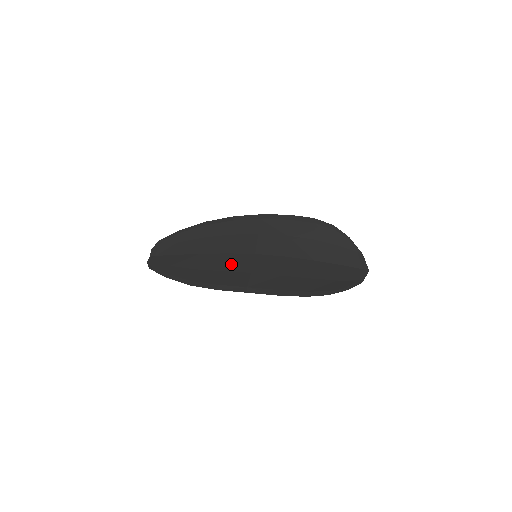
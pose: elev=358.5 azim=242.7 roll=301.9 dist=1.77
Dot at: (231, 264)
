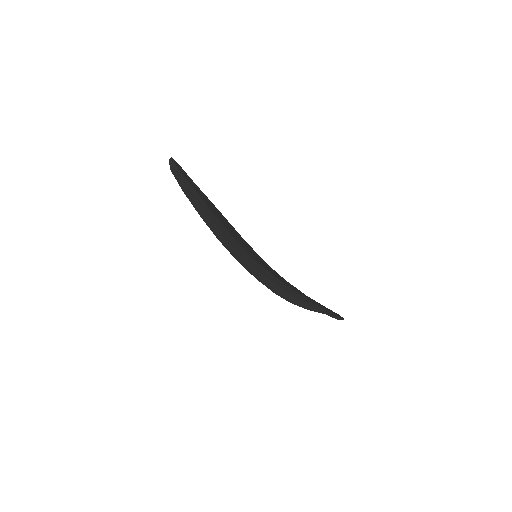
Dot at: (233, 243)
